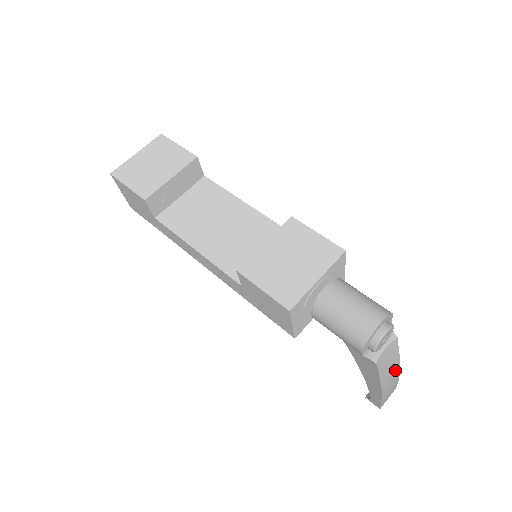
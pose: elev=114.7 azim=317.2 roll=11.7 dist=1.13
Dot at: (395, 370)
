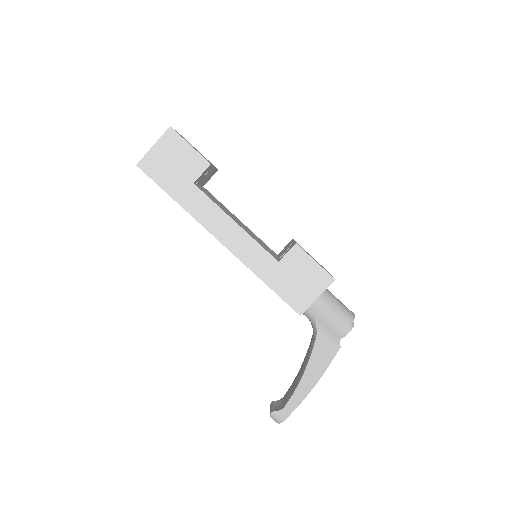
Dot at: occluded
